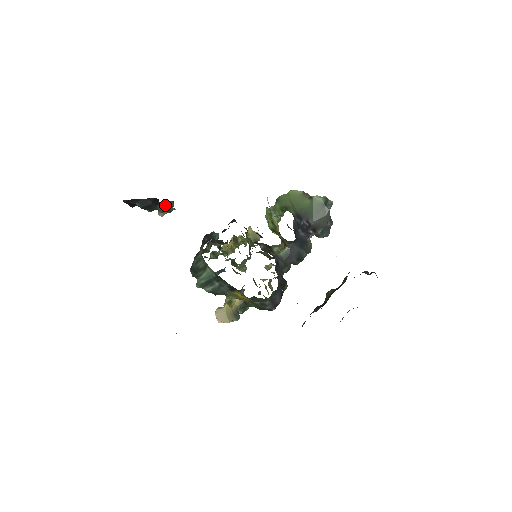
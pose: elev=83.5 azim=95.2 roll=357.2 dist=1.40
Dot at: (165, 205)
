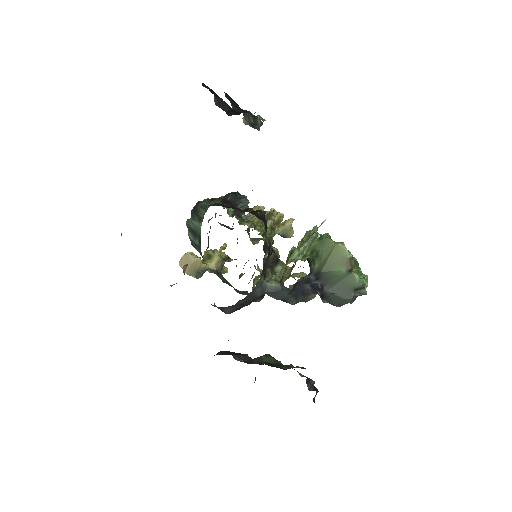
Dot at: (253, 118)
